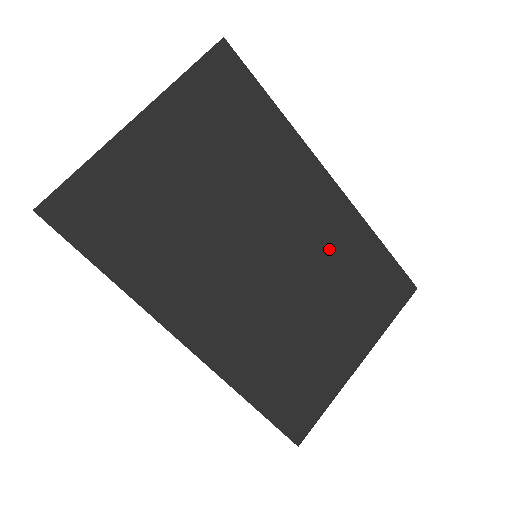
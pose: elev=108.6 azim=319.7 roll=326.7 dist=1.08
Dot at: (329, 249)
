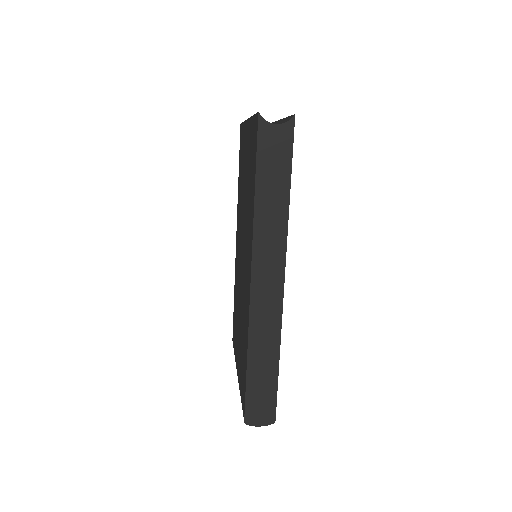
Dot at: occluded
